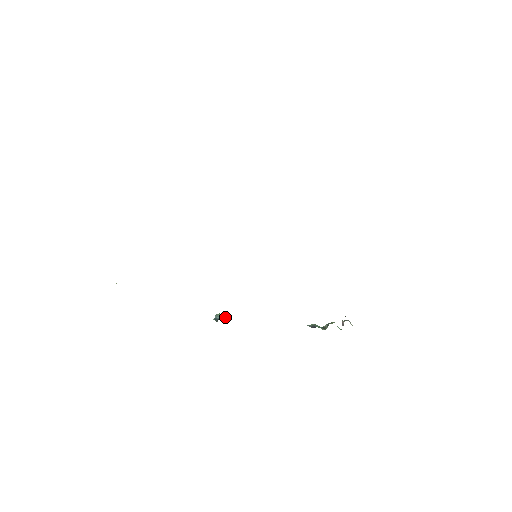
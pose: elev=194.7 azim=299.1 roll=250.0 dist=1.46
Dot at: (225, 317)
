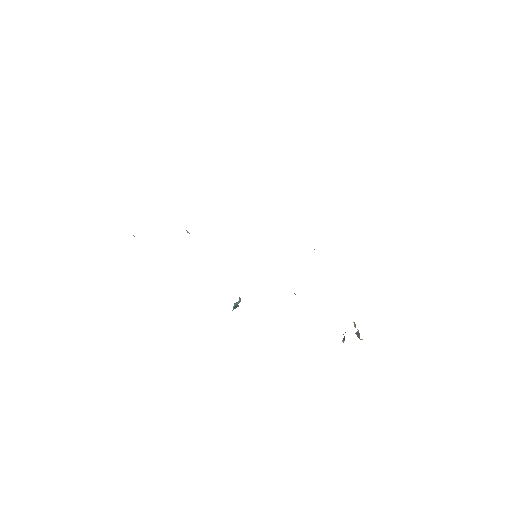
Dot at: occluded
